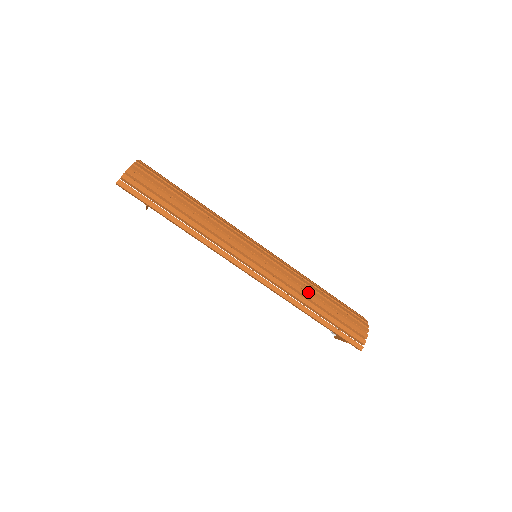
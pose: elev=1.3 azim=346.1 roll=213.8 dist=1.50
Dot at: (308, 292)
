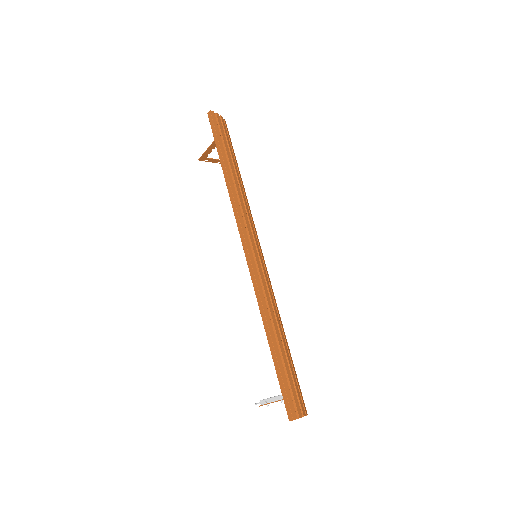
Dot at: (279, 321)
